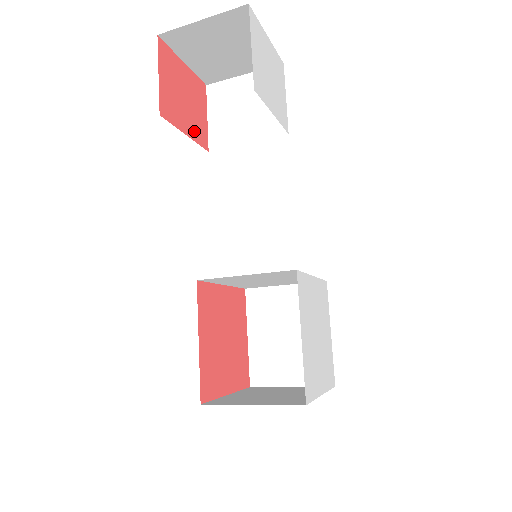
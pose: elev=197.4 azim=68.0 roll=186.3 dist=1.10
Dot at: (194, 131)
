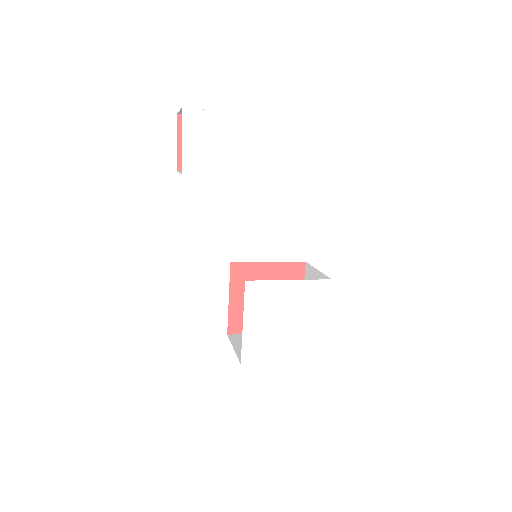
Dot at: occluded
